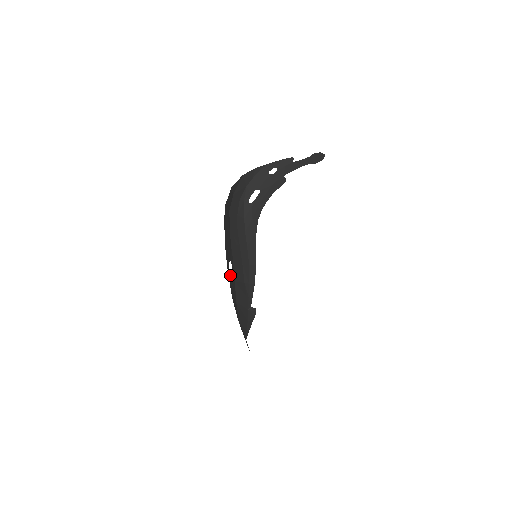
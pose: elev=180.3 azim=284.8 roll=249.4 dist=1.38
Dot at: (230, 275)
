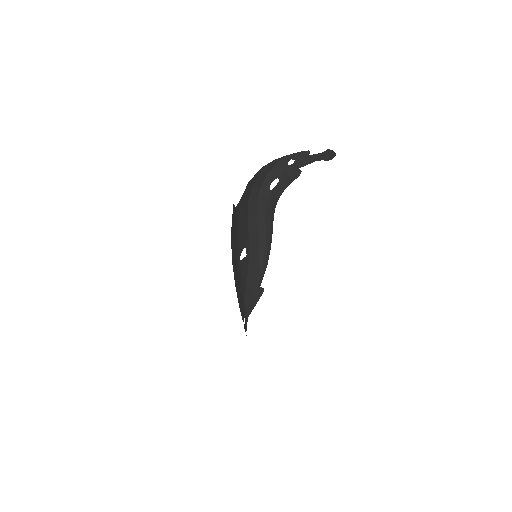
Dot at: (240, 264)
